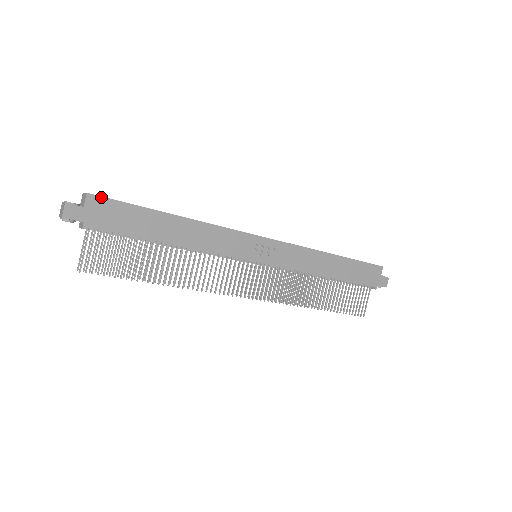
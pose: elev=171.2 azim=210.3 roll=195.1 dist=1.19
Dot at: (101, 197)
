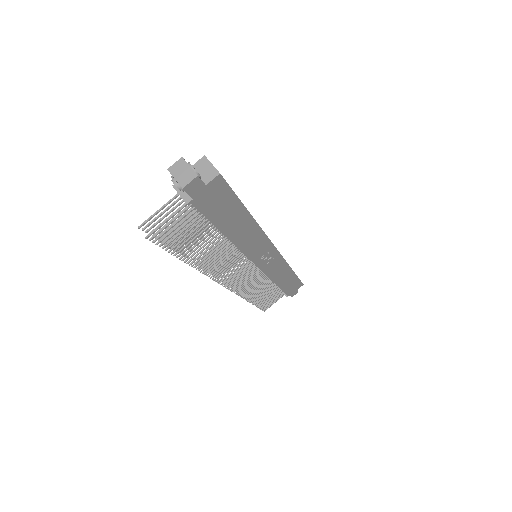
Dot at: (225, 181)
